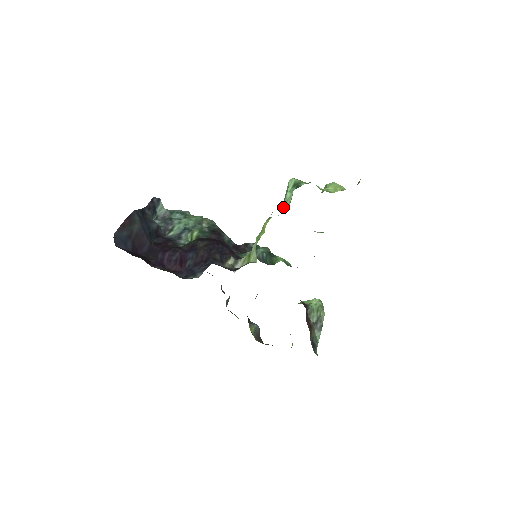
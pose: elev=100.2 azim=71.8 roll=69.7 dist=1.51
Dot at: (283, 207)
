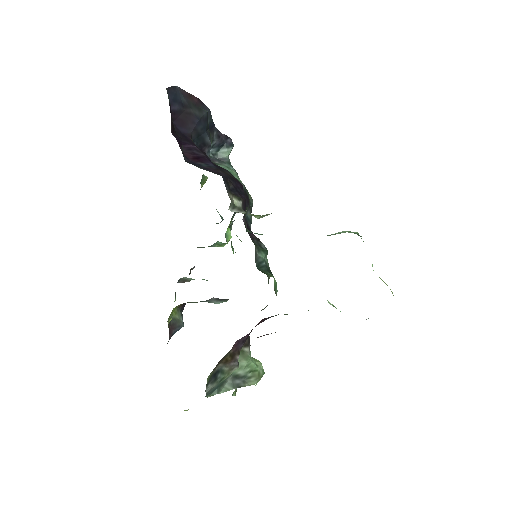
Dot at: (327, 235)
